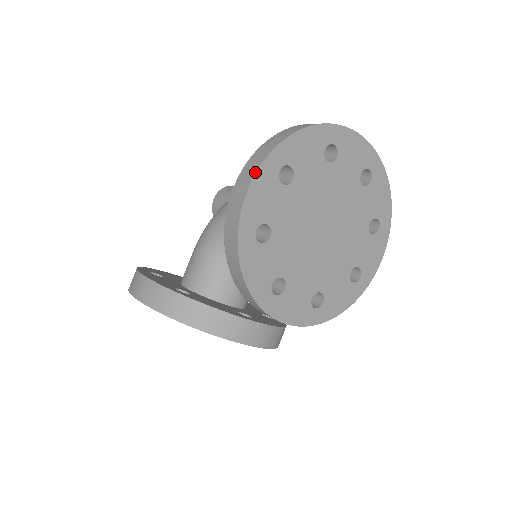
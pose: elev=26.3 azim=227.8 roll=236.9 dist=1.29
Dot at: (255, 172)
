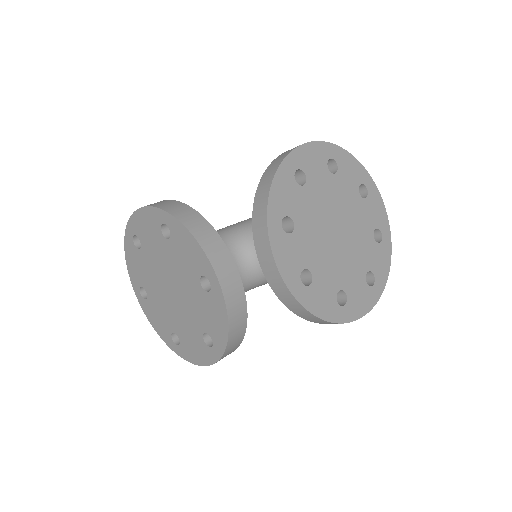
Dot at: (317, 141)
